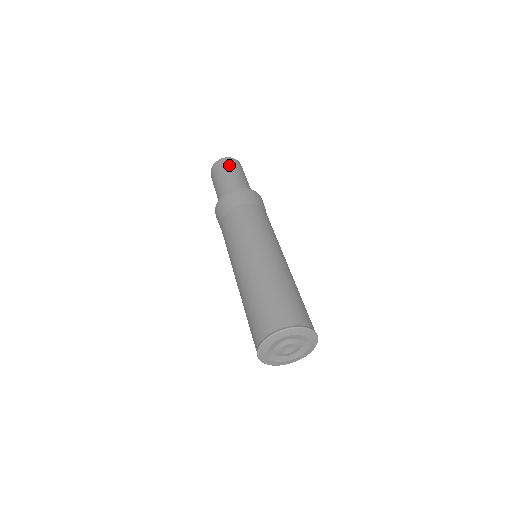
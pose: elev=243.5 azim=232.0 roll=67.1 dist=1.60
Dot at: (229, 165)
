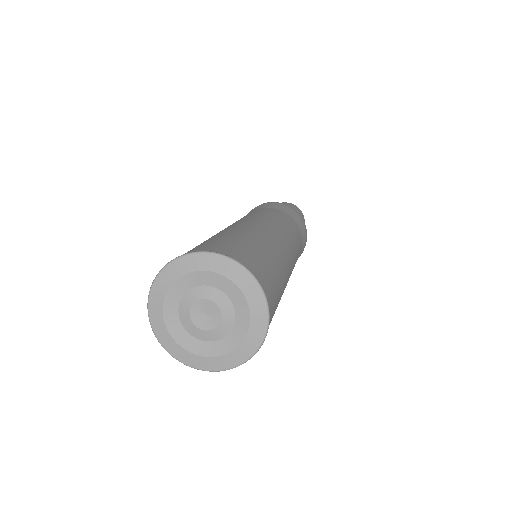
Dot at: occluded
